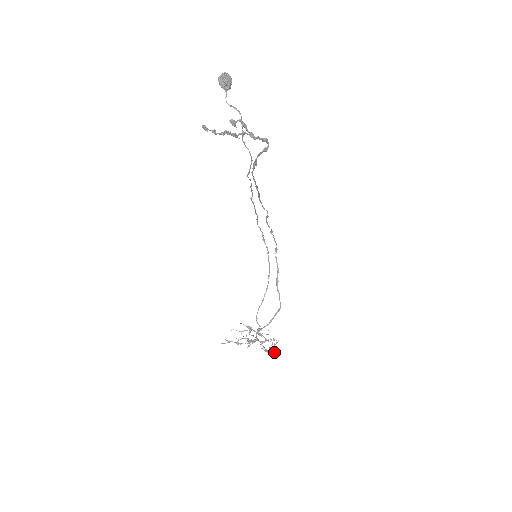
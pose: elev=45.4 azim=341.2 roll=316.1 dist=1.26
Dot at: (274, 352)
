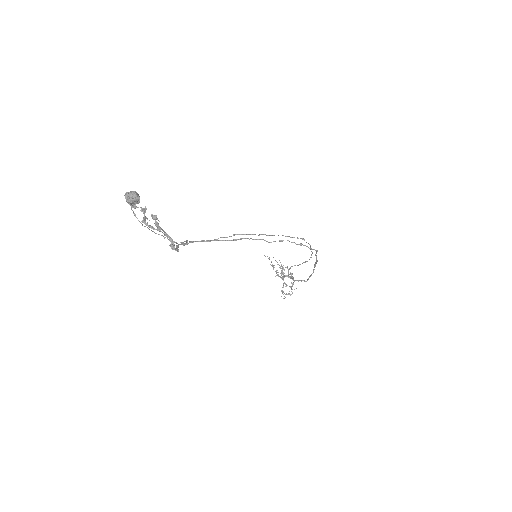
Dot at: (285, 297)
